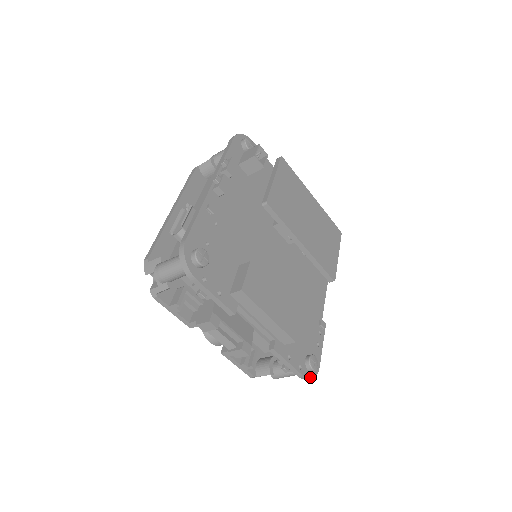
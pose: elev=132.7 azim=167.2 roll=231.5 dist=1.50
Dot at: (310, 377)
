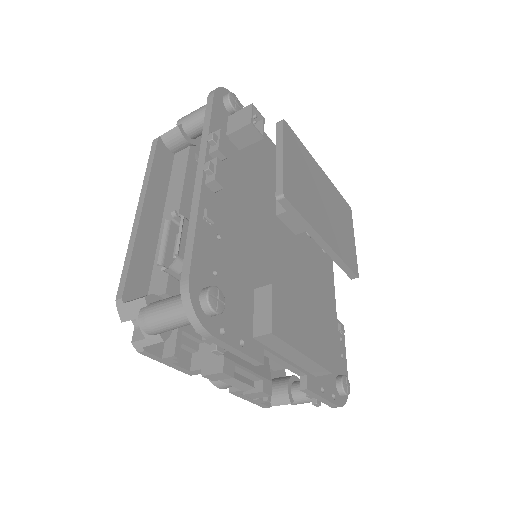
Dot at: (343, 403)
